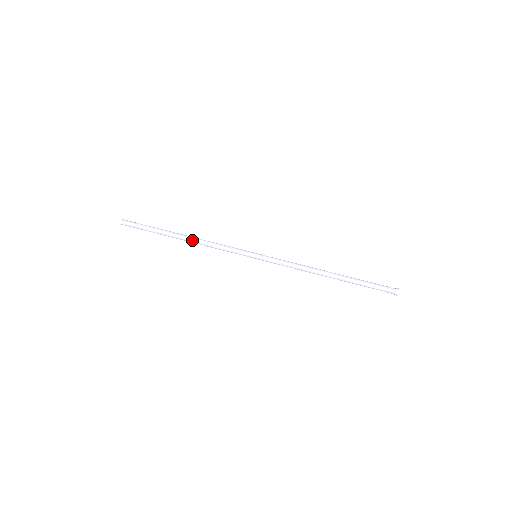
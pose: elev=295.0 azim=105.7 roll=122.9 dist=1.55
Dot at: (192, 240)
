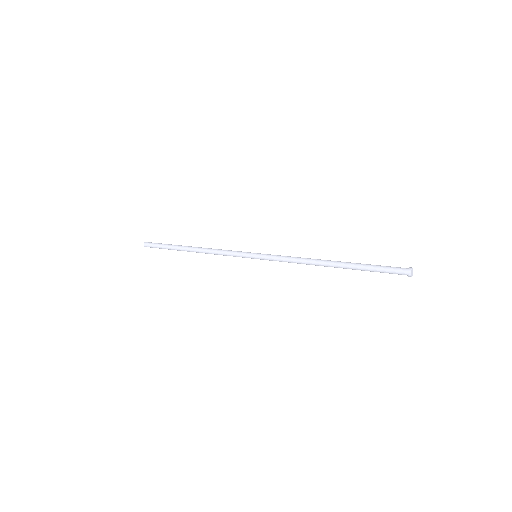
Dot at: (200, 248)
